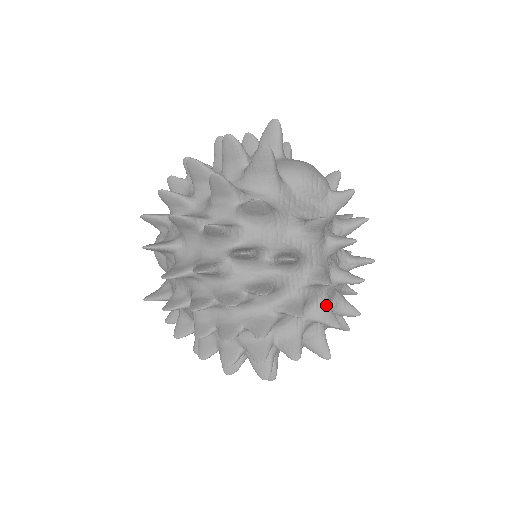
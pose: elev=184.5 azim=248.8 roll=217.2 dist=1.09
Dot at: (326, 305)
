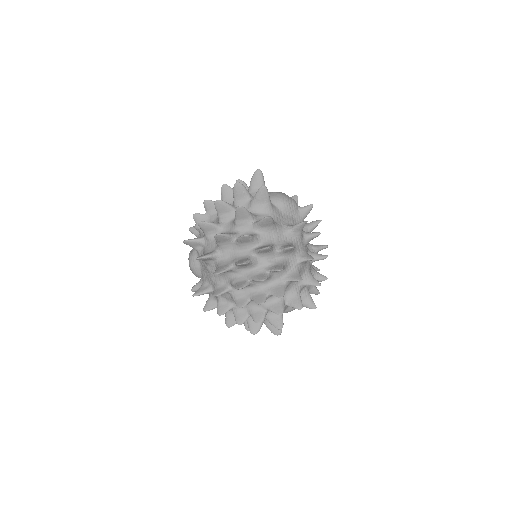
Dot at: (310, 274)
